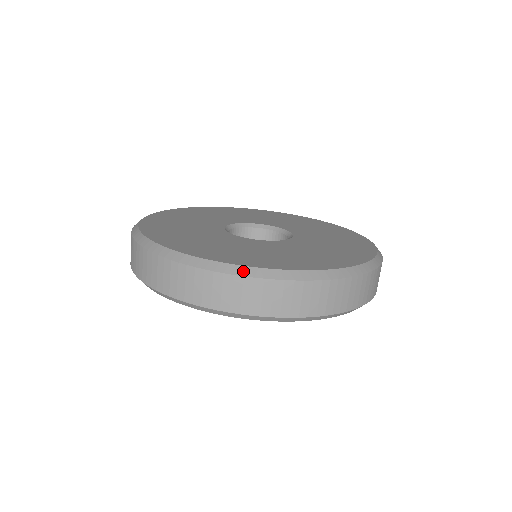
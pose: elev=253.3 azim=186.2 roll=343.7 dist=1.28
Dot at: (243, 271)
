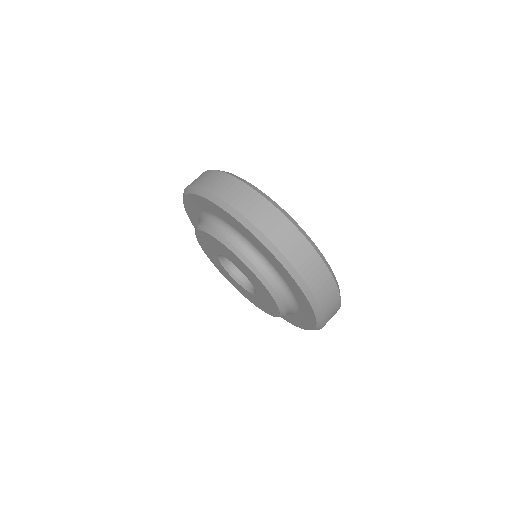
Dot at: (229, 173)
